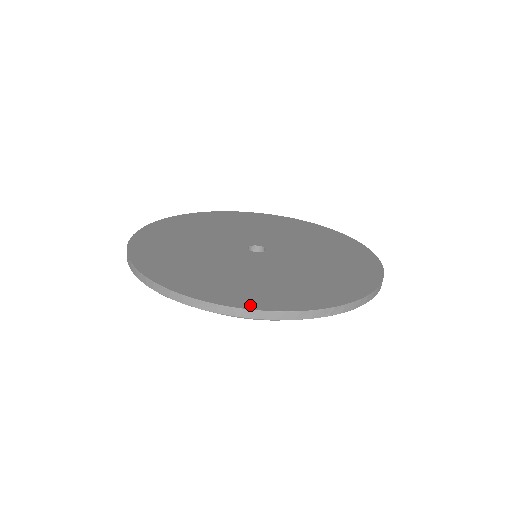
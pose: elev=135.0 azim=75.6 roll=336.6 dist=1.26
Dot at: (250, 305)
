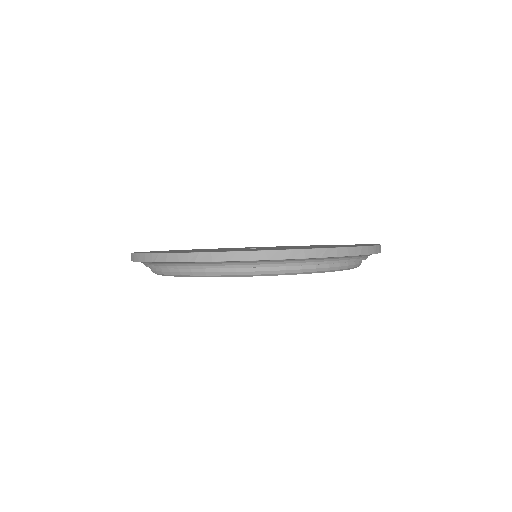
Dot at: occluded
